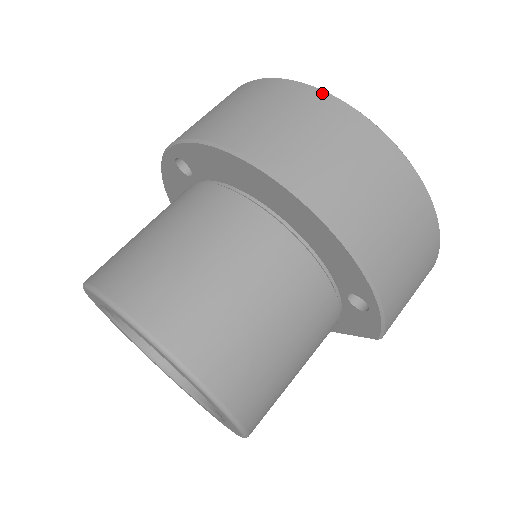
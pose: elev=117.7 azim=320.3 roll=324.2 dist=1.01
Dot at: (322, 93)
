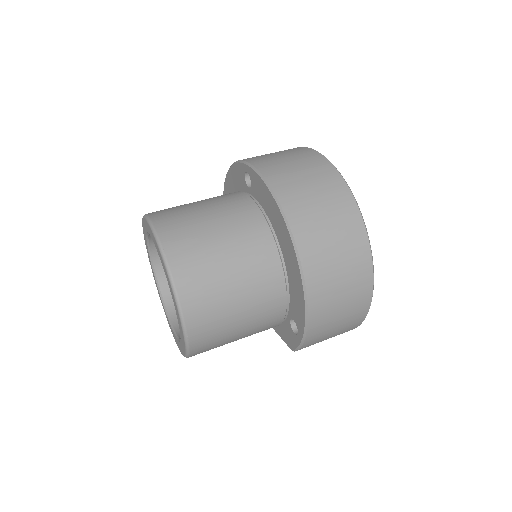
Dot at: (354, 202)
